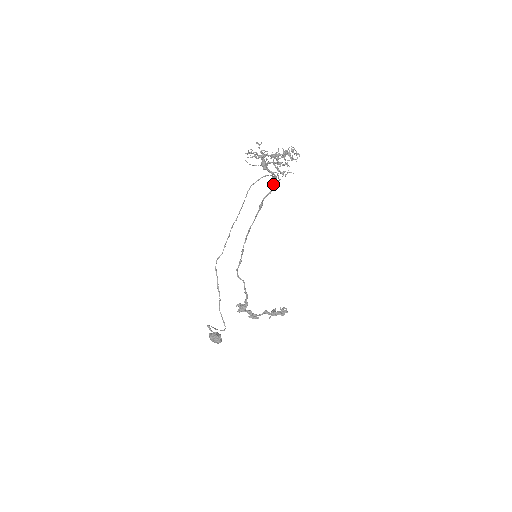
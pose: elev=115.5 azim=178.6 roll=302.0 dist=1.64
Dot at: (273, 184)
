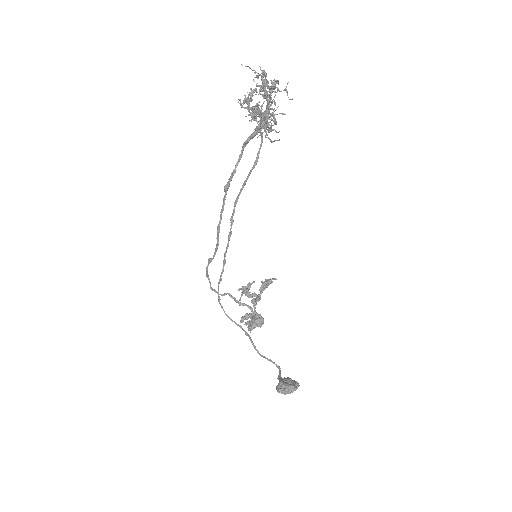
Dot at: (245, 144)
